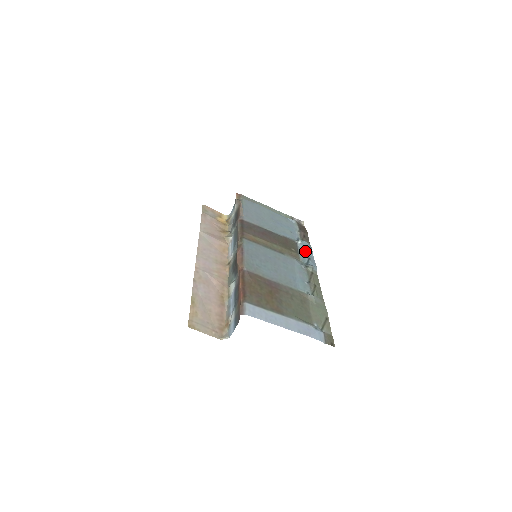
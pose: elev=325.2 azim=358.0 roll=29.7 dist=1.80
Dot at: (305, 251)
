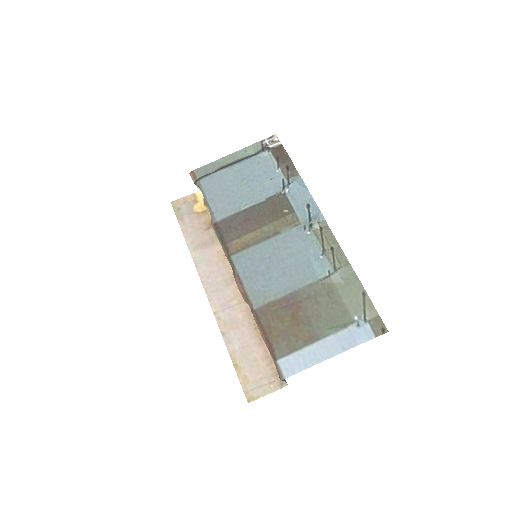
Dot at: (299, 198)
